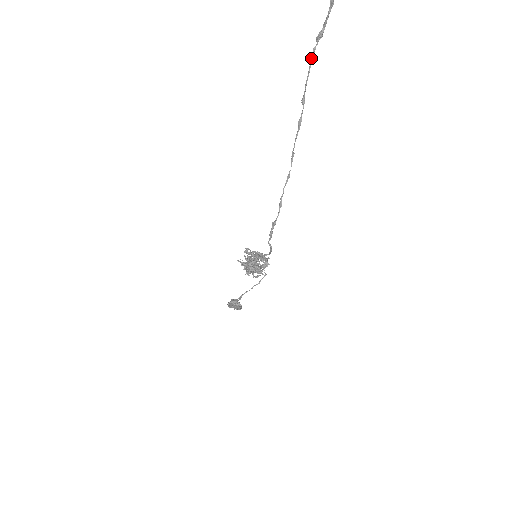
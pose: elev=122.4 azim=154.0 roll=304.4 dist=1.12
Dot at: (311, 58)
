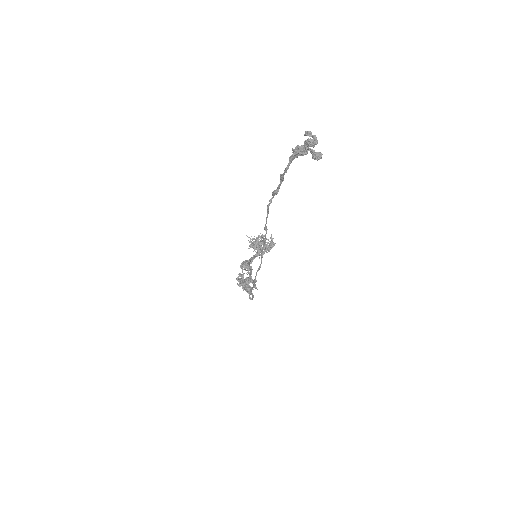
Dot at: (268, 206)
